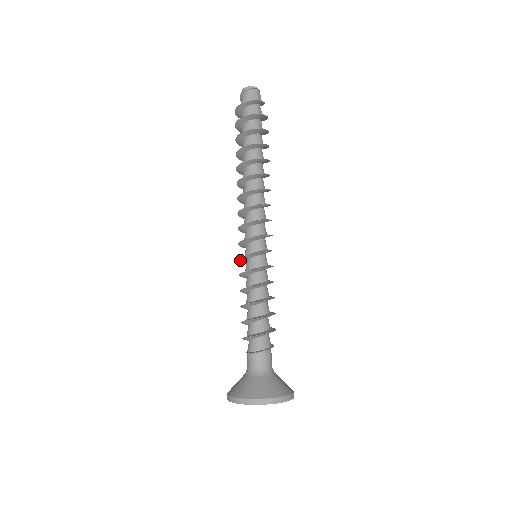
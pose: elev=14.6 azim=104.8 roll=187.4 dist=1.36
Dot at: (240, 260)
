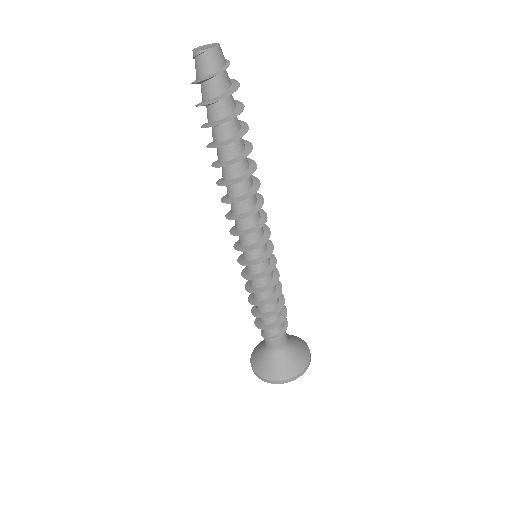
Dot at: occluded
